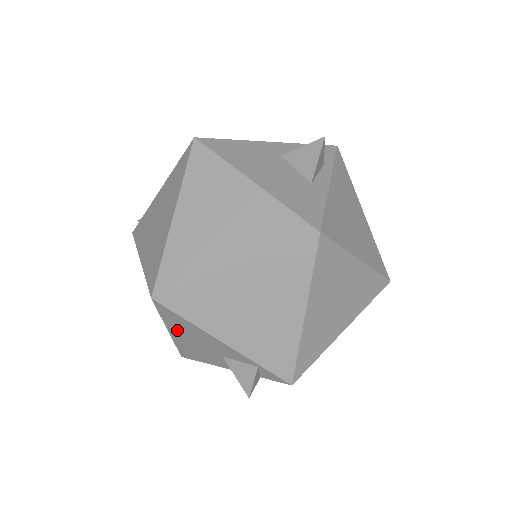
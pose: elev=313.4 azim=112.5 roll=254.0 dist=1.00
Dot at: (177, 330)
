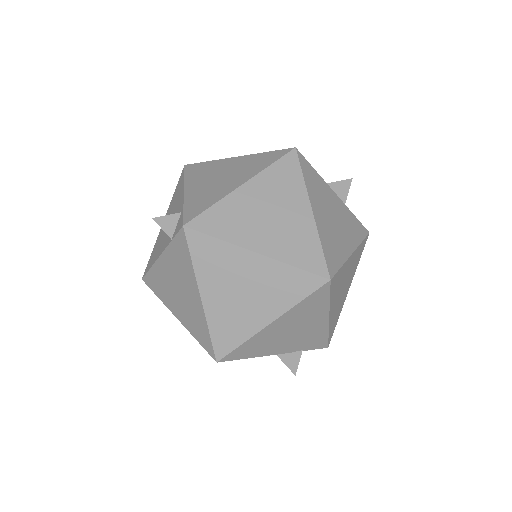
Dot at: (170, 209)
